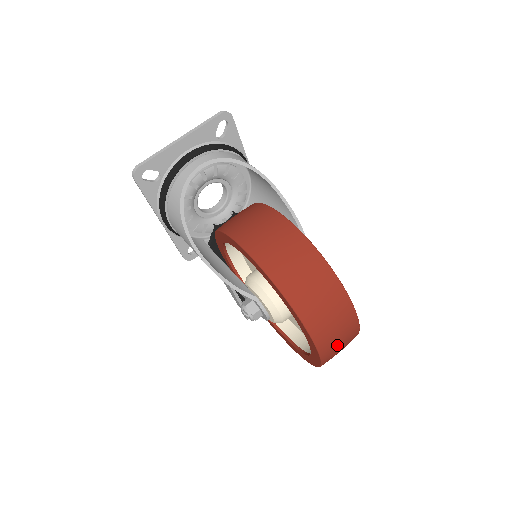
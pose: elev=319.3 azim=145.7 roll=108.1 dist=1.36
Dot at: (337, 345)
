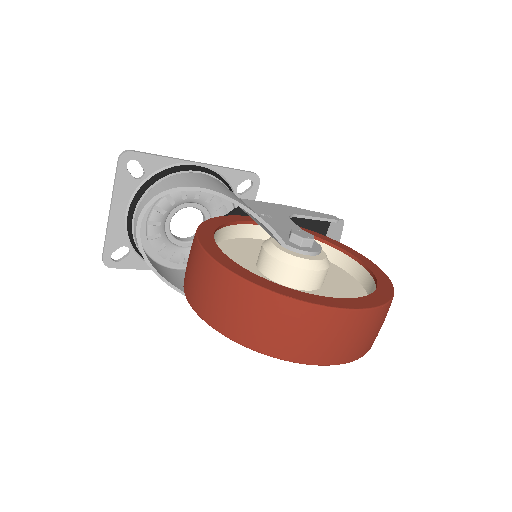
Dot at: (347, 344)
